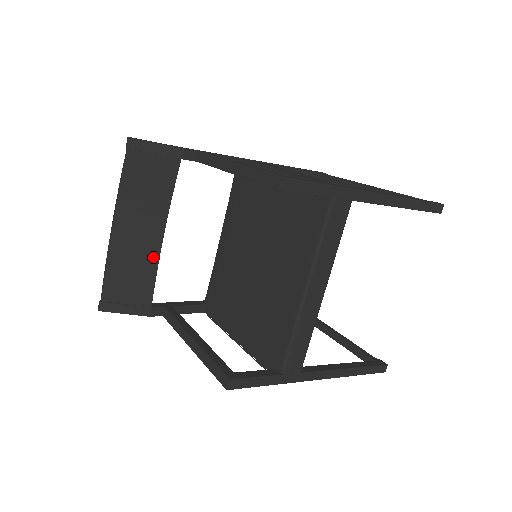
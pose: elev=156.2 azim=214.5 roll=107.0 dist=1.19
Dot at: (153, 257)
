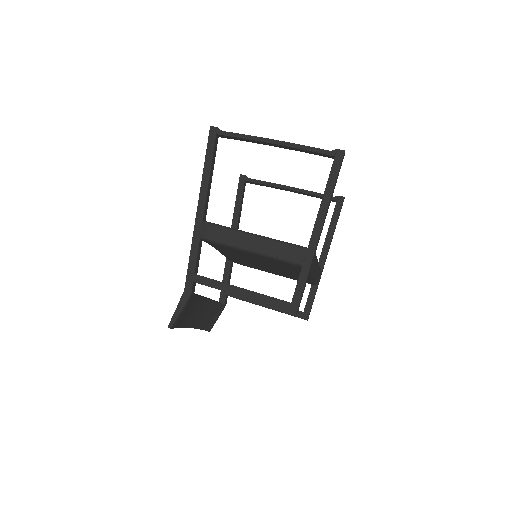
Dot at: (210, 304)
